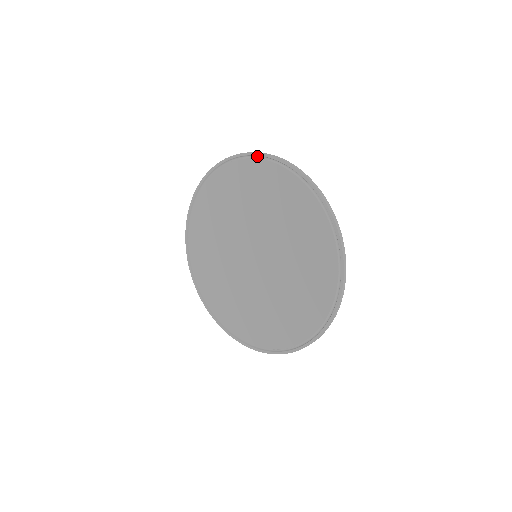
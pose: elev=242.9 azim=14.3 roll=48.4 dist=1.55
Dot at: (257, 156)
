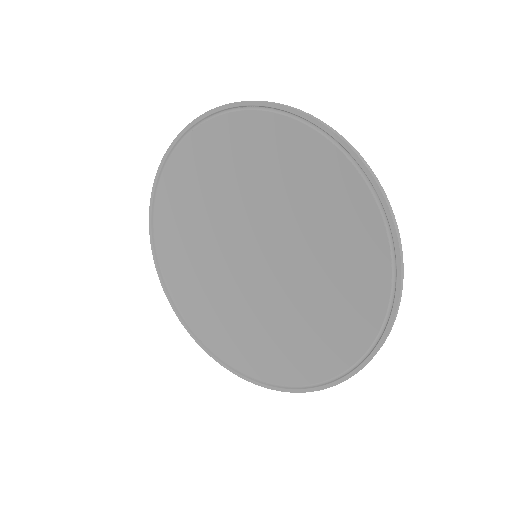
Dot at: (250, 106)
